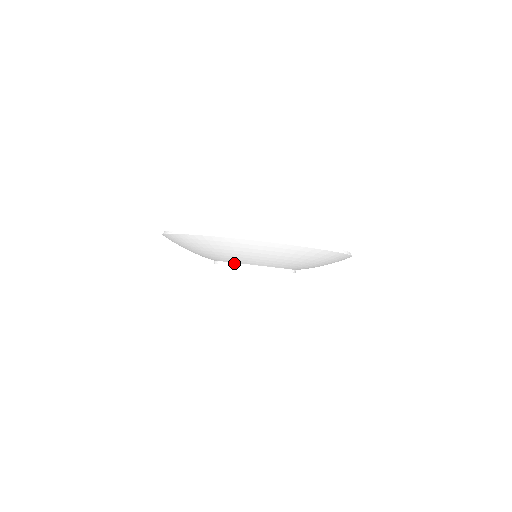
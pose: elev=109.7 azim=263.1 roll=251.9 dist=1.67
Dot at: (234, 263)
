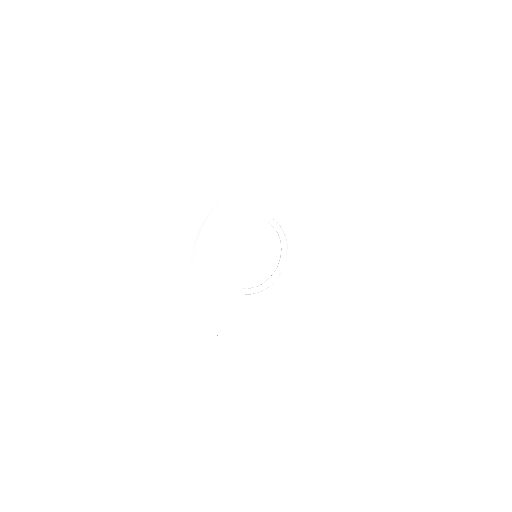
Dot at: (244, 217)
